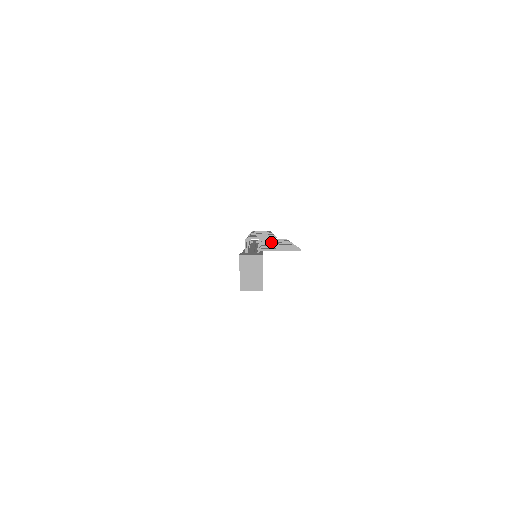
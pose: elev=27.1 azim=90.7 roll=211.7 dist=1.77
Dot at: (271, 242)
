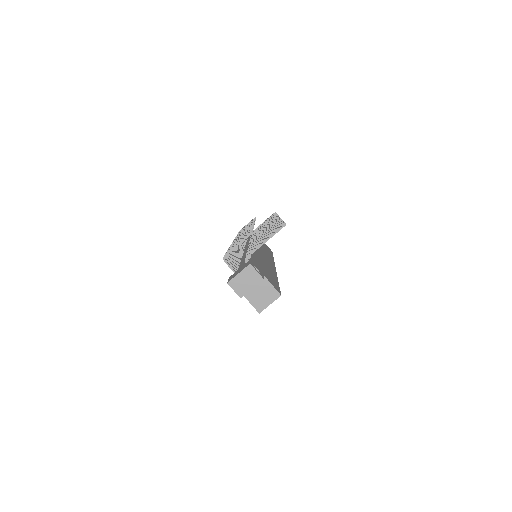
Dot at: (259, 231)
